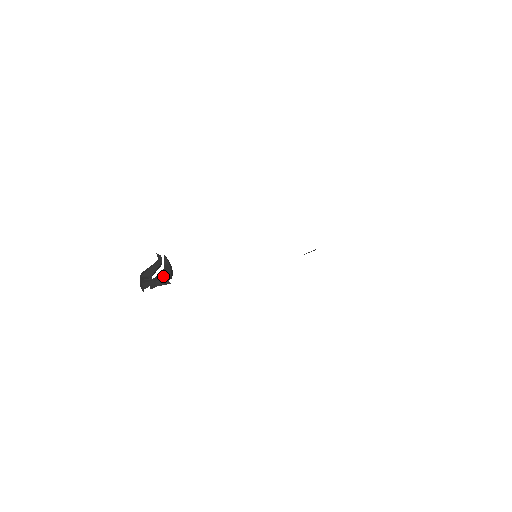
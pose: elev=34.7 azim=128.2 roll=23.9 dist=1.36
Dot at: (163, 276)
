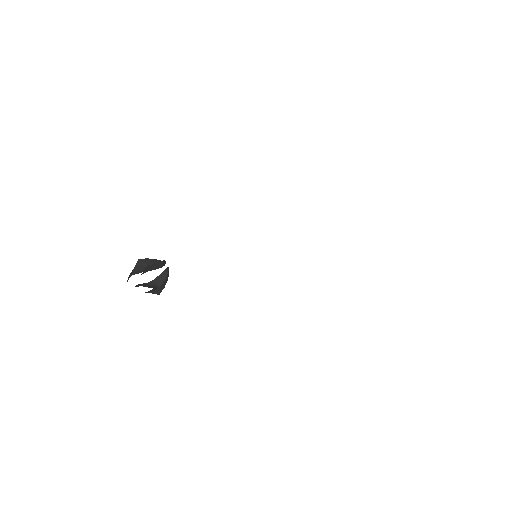
Dot at: (154, 282)
